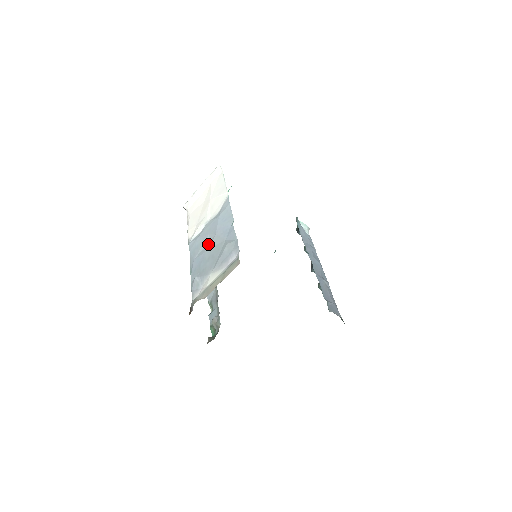
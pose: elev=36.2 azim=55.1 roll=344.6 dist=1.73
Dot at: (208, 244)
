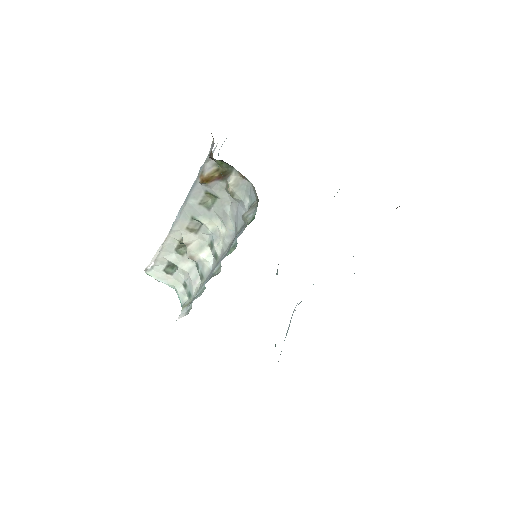
Dot at: occluded
